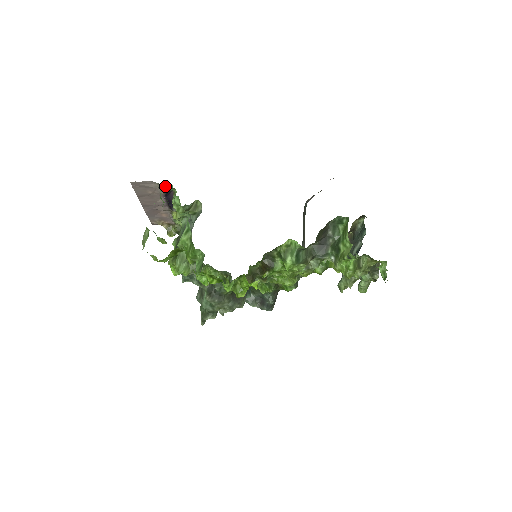
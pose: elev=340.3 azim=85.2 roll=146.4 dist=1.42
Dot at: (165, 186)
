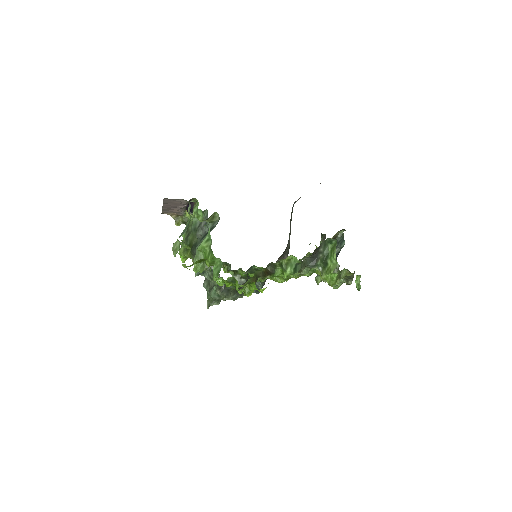
Dot at: (190, 200)
